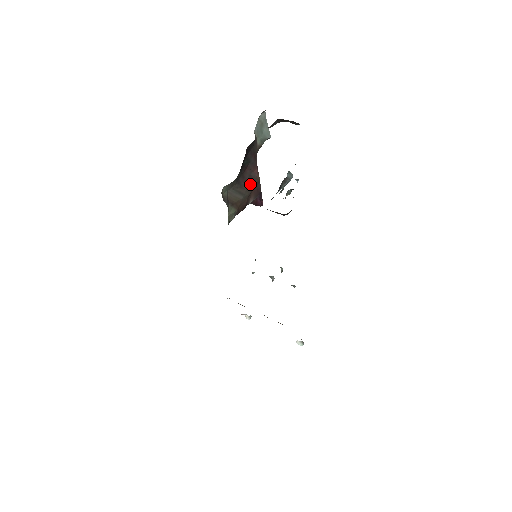
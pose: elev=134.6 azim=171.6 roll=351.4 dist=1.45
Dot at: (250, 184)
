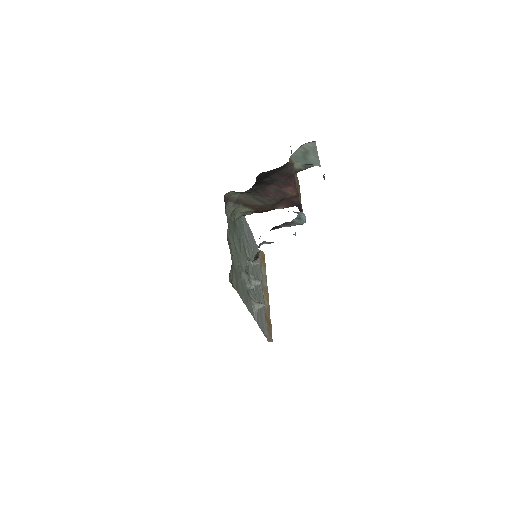
Dot at: (277, 196)
